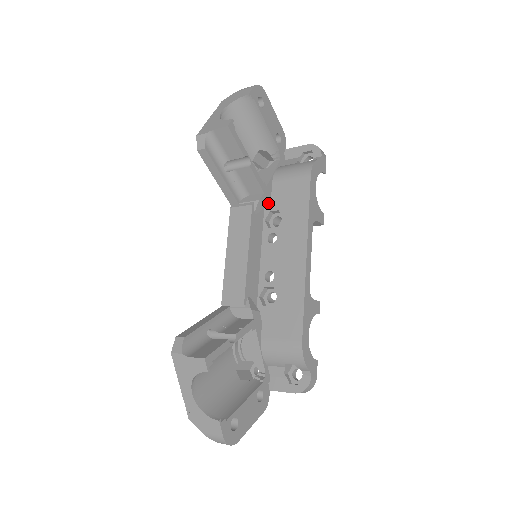
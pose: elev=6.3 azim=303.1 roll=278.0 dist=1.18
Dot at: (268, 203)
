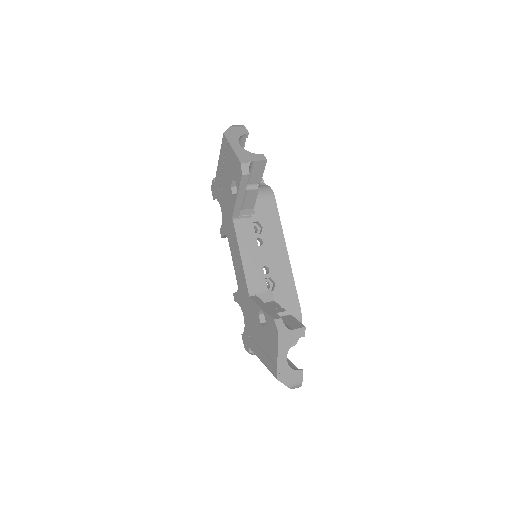
Dot at: occluded
